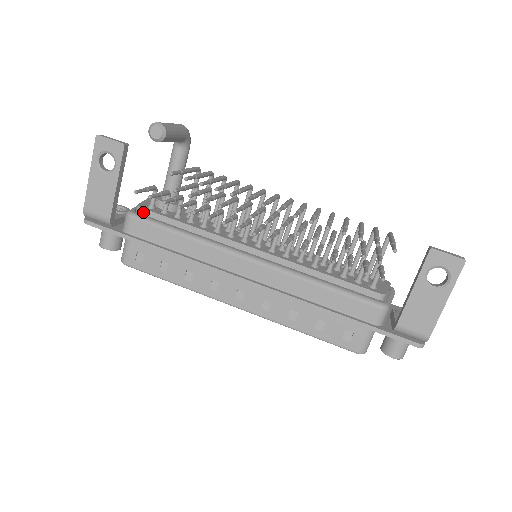
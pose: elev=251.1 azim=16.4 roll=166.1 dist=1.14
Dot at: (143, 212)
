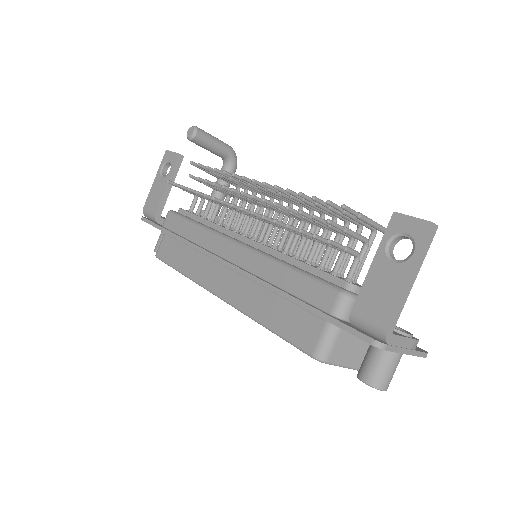
Dot at: (180, 212)
